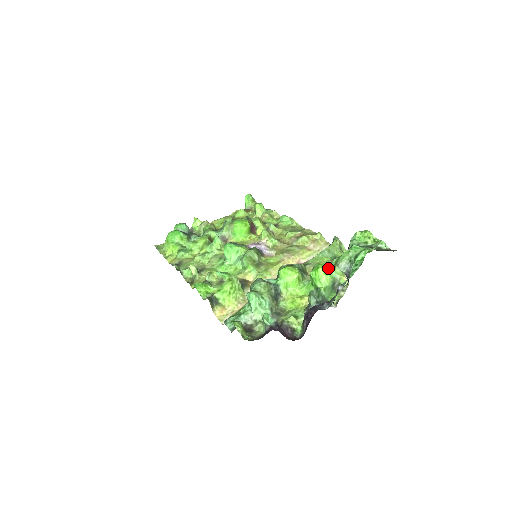
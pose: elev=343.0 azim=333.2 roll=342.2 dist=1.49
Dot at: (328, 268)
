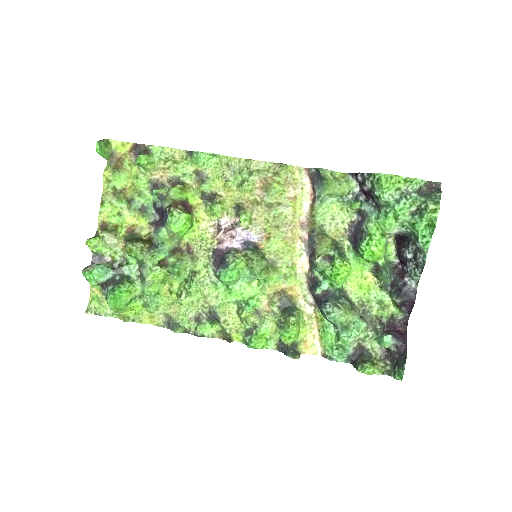
Dot at: (380, 243)
